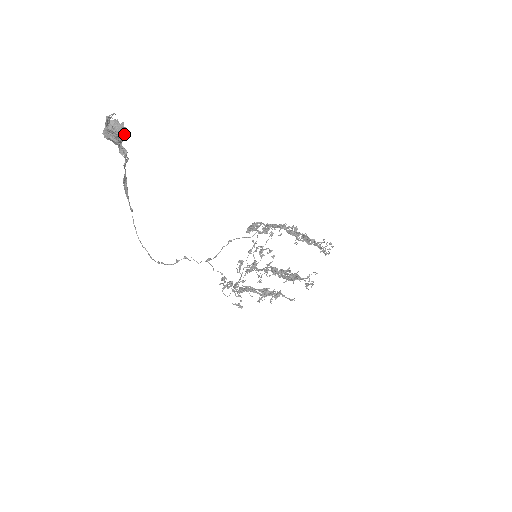
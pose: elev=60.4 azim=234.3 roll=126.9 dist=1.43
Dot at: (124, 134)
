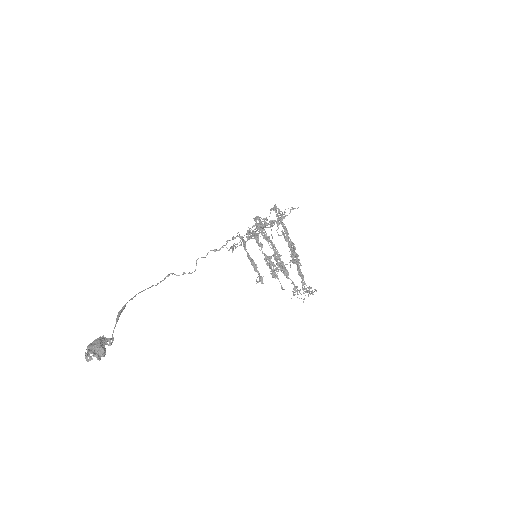
Dot at: occluded
